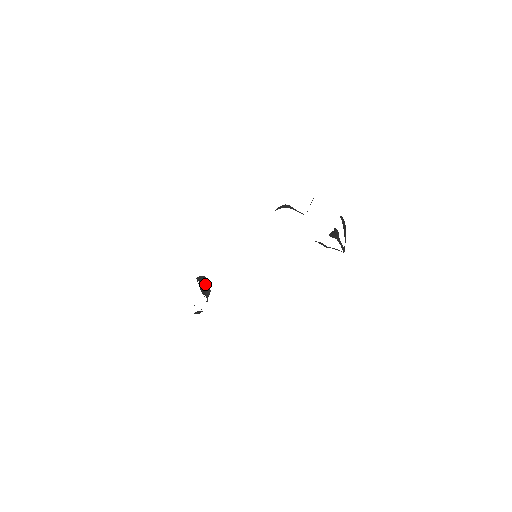
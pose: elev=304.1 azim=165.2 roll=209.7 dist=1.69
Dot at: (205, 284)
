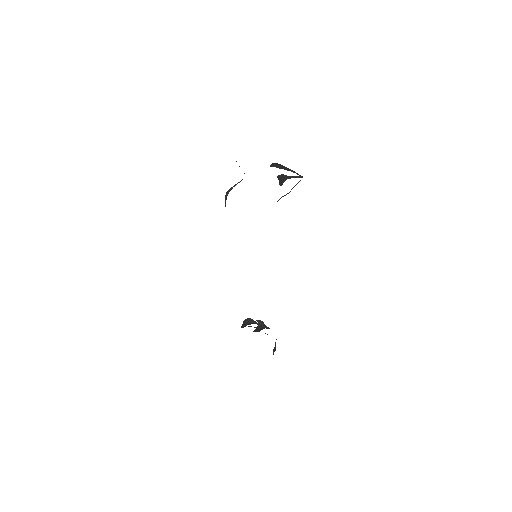
Dot at: (252, 322)
